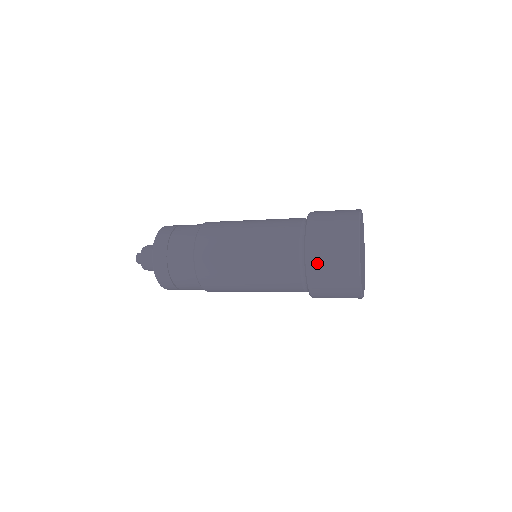
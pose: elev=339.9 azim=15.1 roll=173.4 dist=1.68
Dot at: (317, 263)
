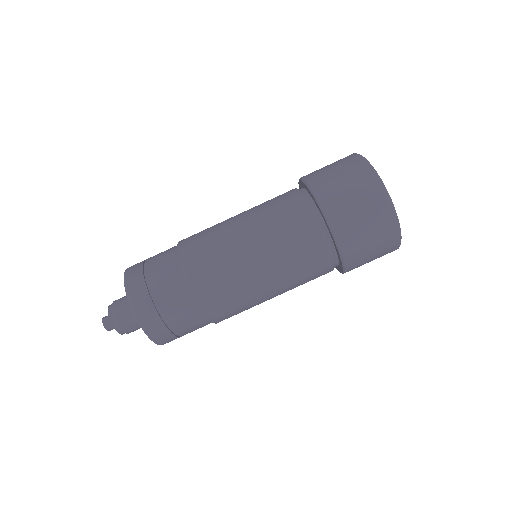
Dot at: (351, 237)
